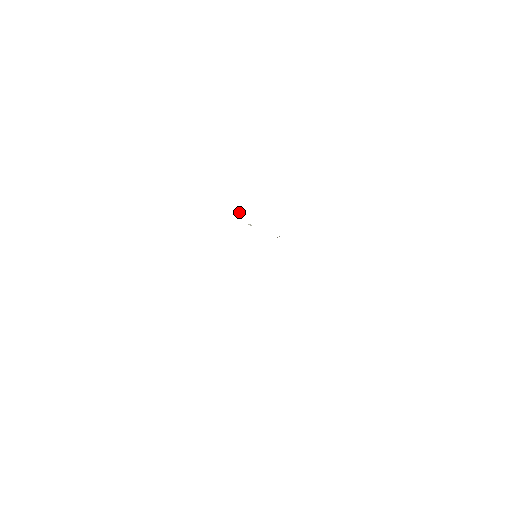
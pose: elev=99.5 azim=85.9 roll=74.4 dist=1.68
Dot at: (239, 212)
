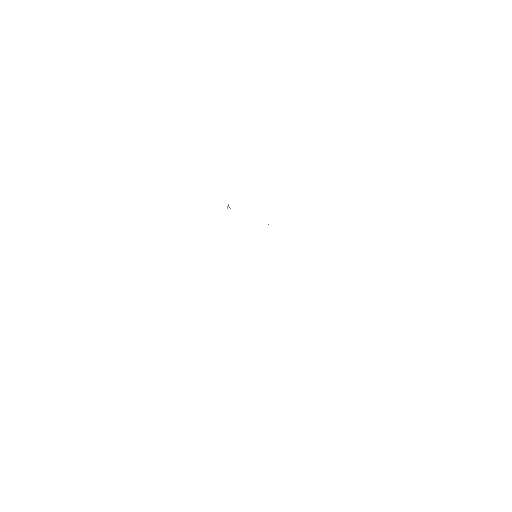
Dot at: (228, 206)
